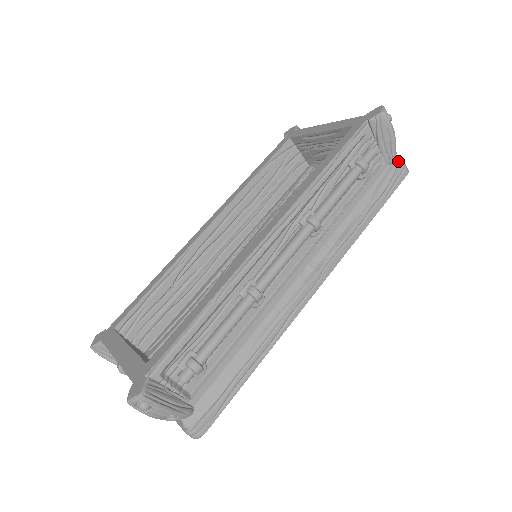
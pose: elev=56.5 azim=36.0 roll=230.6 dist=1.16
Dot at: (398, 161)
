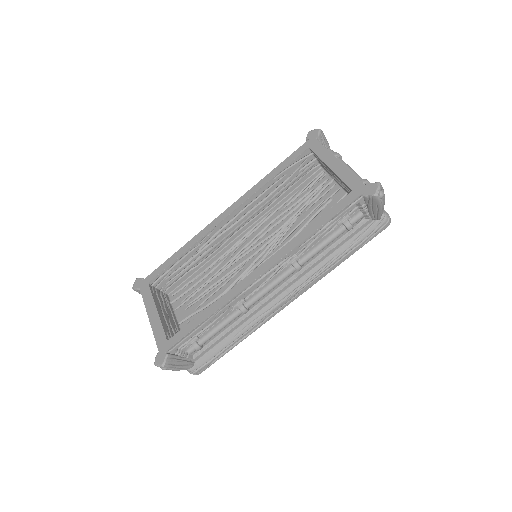
Dot at: (383, 217)
